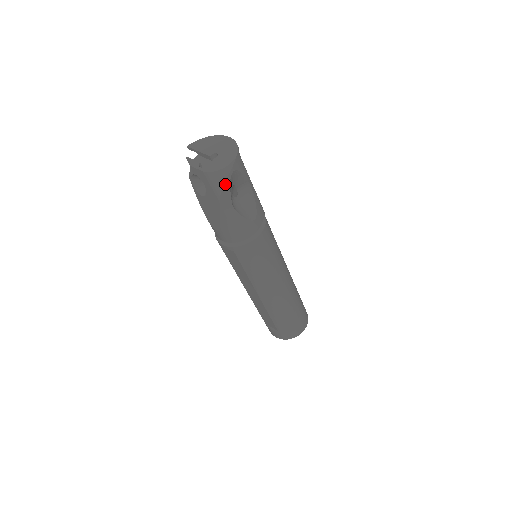
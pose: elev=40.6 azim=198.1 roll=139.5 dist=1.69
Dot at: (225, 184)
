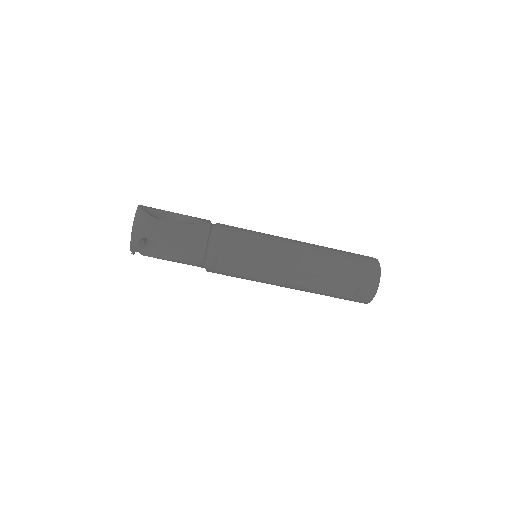
Dot at: (146, 217)
